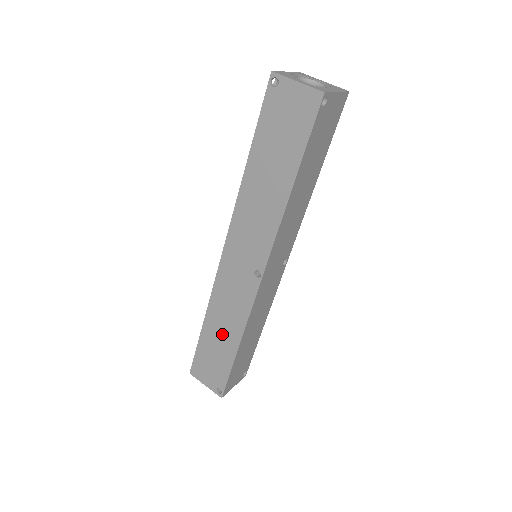
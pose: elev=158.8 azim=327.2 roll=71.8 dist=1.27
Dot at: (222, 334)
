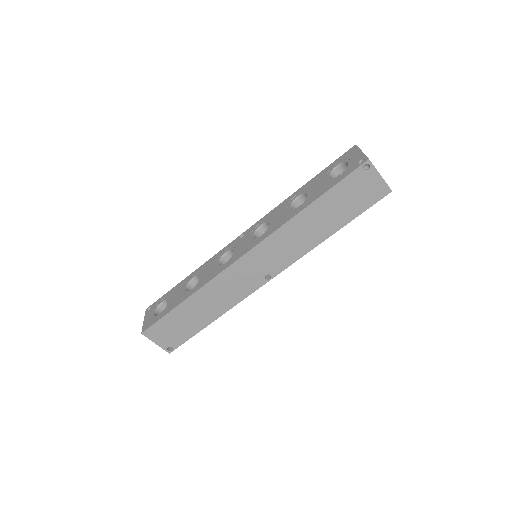
Dot at: (203, 310)
